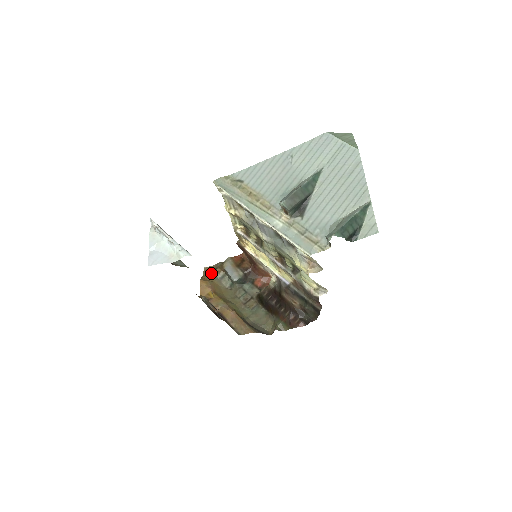
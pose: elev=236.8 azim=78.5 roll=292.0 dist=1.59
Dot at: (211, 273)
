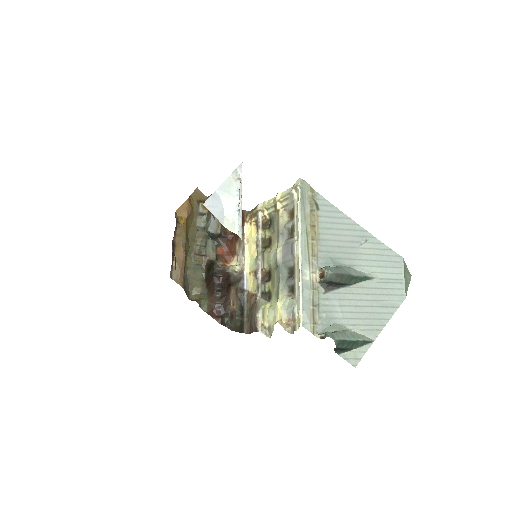
Dot at: (198, 201)
